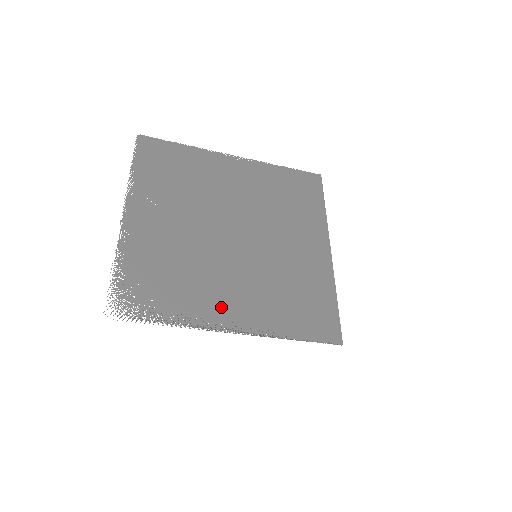
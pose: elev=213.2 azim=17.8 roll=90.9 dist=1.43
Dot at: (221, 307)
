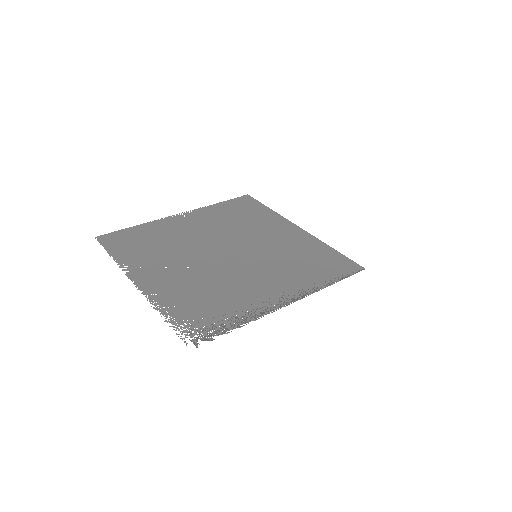
Dot at: (265, 295)
